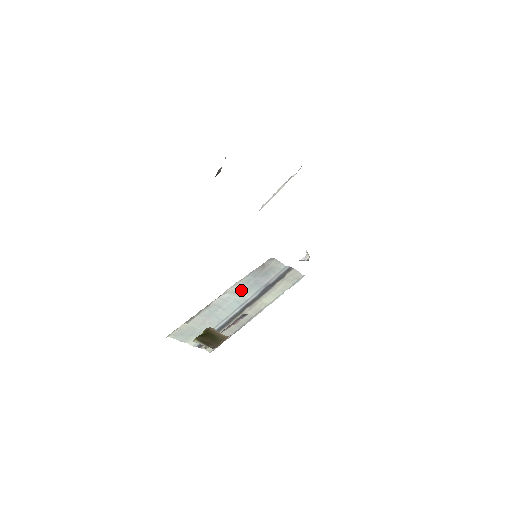
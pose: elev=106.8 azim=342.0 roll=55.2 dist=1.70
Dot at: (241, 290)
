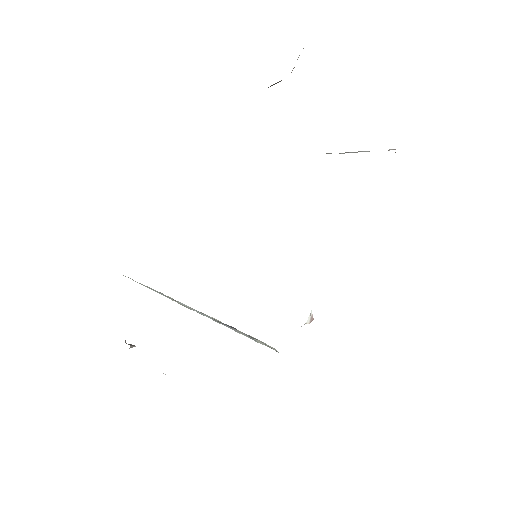
Dot at: (199, 312)
